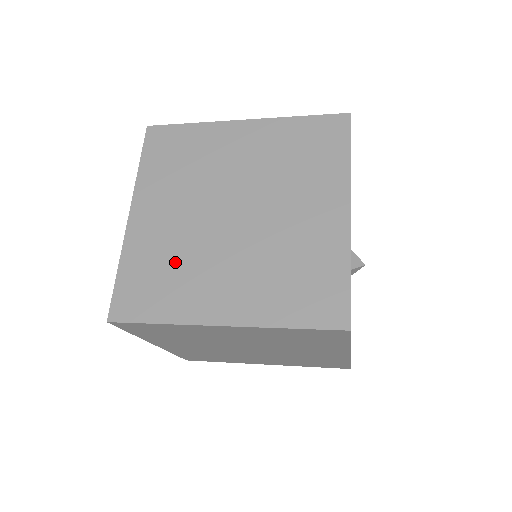
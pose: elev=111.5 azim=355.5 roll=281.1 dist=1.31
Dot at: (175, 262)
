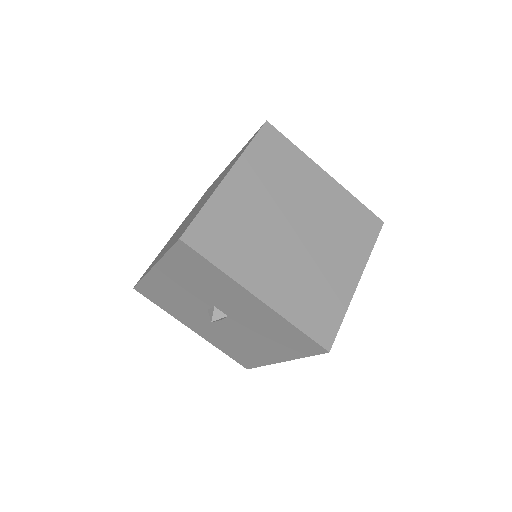
Dot at: (311, 285)
